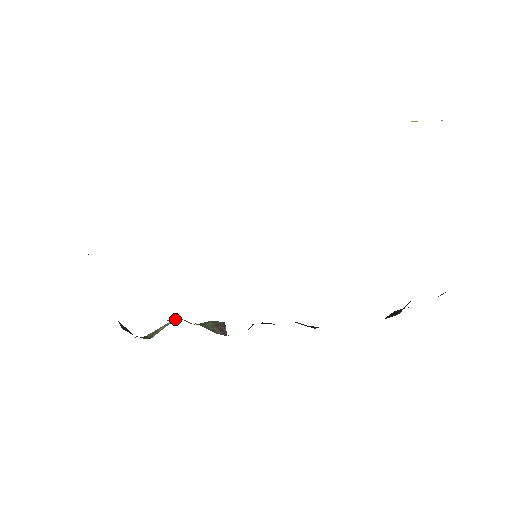
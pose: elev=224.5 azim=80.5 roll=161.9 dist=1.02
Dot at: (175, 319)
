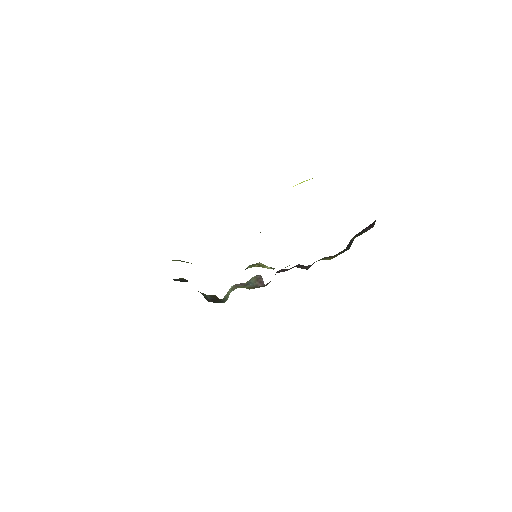
Dot at: (234, 289)
